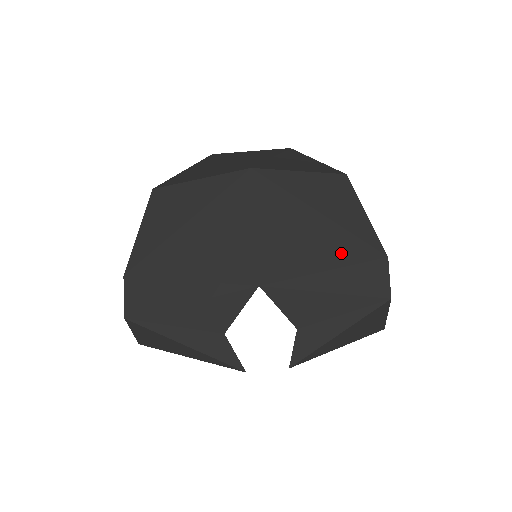
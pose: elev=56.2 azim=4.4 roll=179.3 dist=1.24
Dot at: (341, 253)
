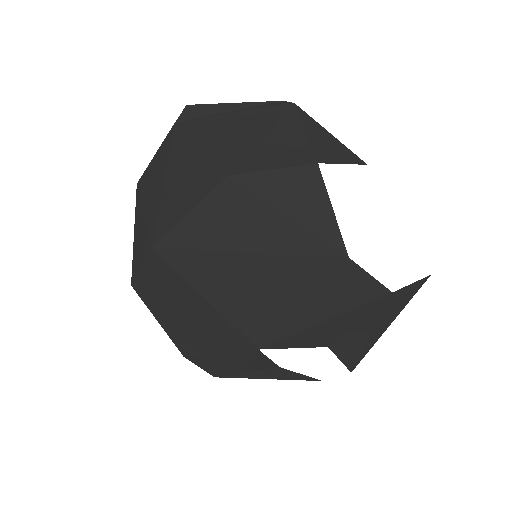
Dot at: (297, 283)
